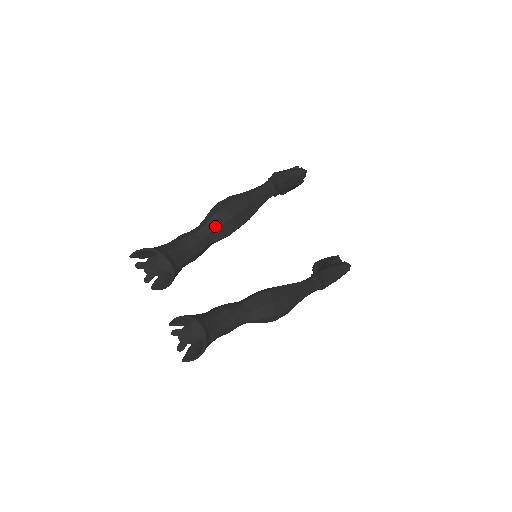
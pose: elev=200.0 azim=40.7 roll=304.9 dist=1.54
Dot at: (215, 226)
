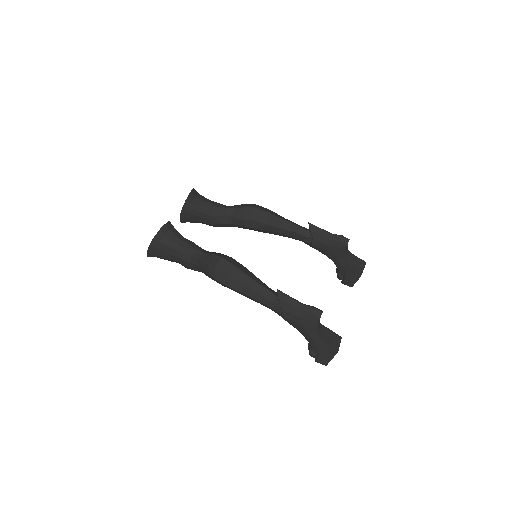
Dot at: (239, 207)
